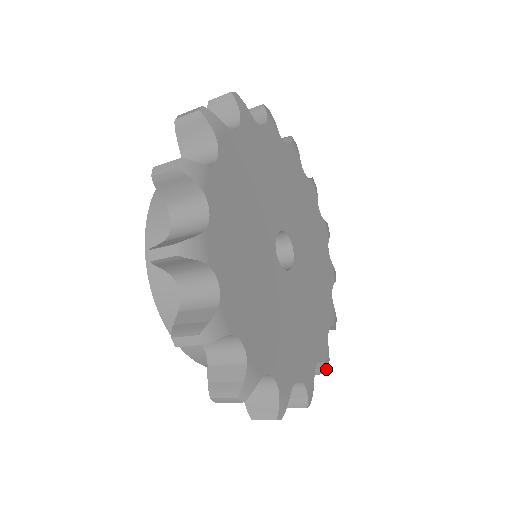
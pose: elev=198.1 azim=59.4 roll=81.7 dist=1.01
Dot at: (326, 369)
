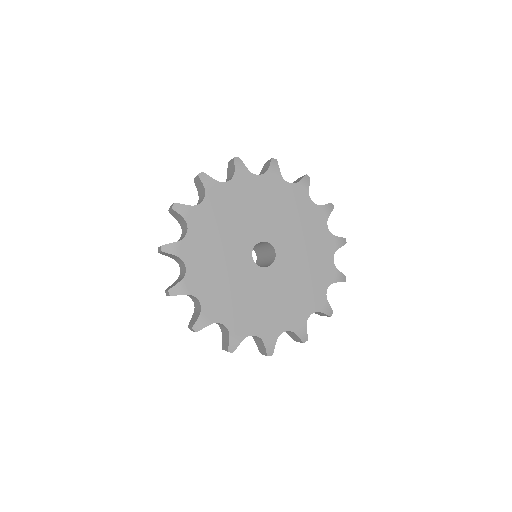
Dot at: (266, 350)
